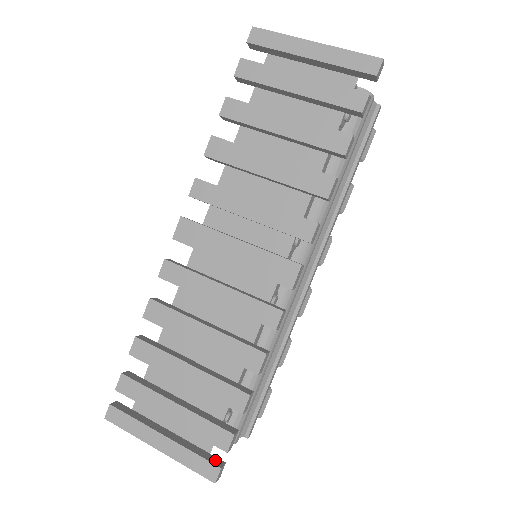
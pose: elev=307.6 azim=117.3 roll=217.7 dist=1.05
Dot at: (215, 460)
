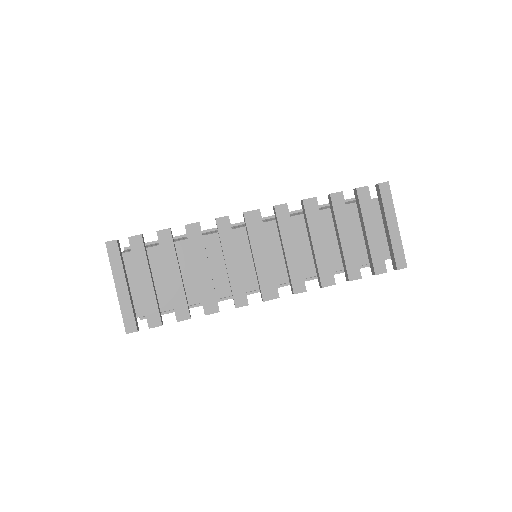
Dot at: (137, 324)
